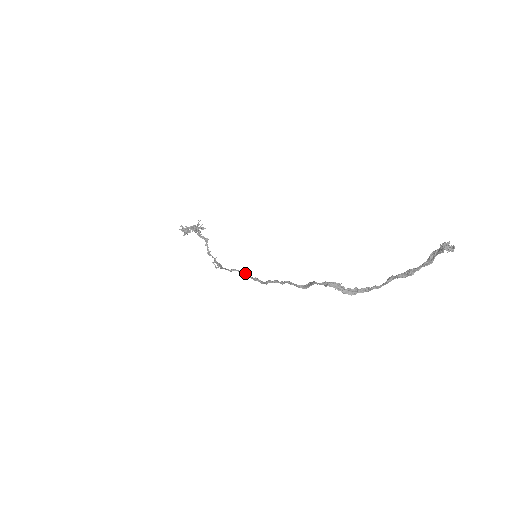
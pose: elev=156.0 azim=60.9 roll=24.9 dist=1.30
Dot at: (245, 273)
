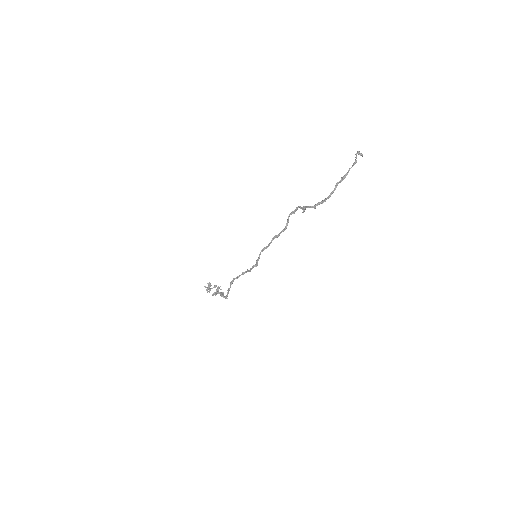
Dot at: (247, 270)
